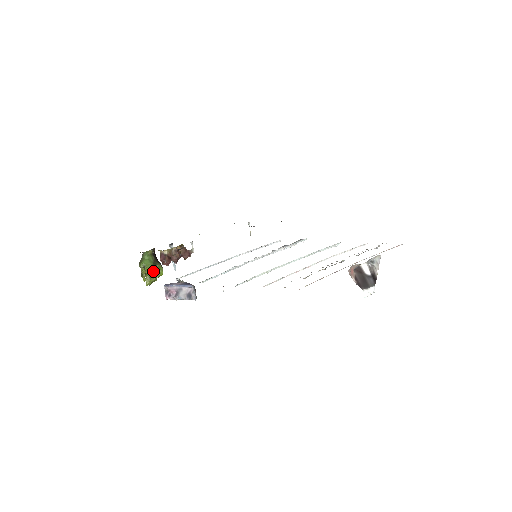
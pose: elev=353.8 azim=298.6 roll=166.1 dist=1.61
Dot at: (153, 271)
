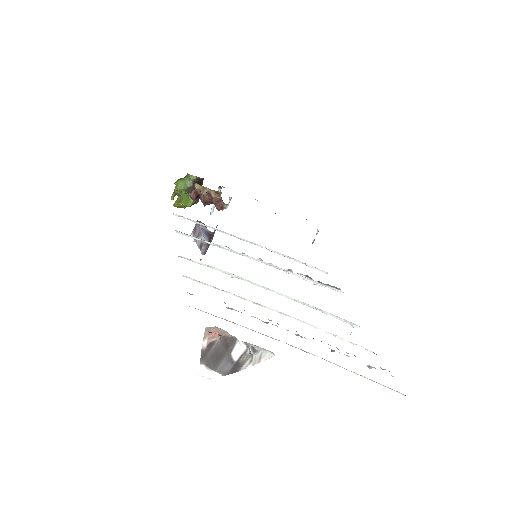
Dot at: (184, 197)
